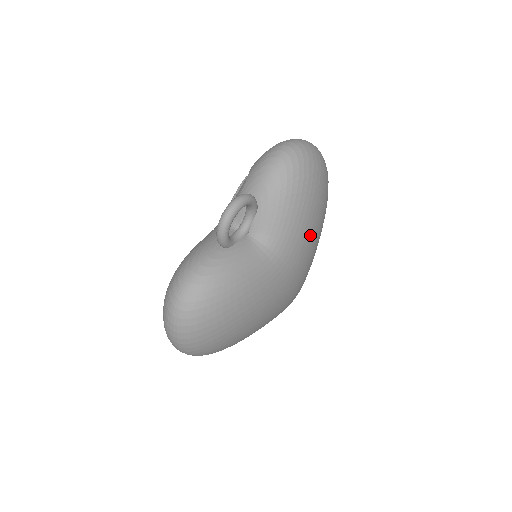
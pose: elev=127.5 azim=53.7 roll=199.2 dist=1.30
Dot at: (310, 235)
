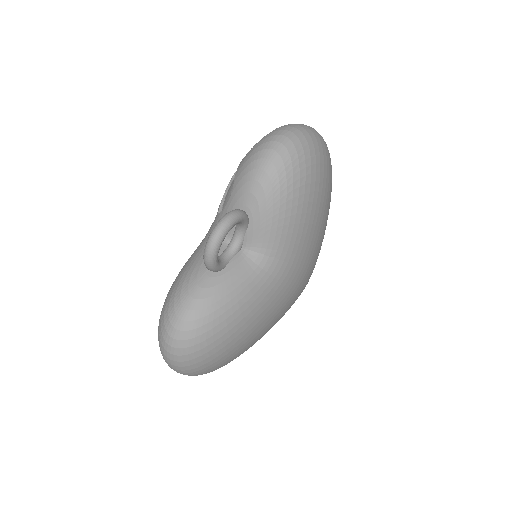
Dot at: (313, 235)
